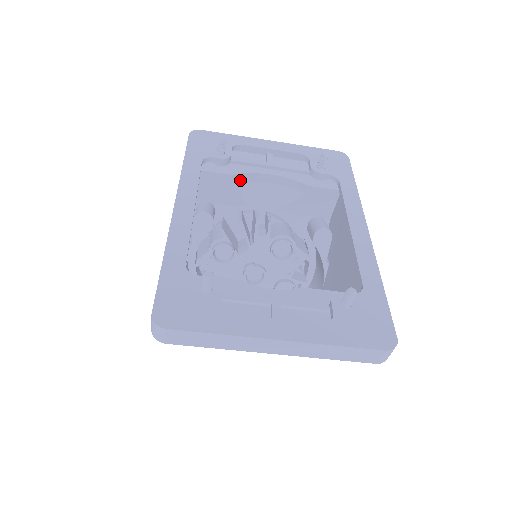
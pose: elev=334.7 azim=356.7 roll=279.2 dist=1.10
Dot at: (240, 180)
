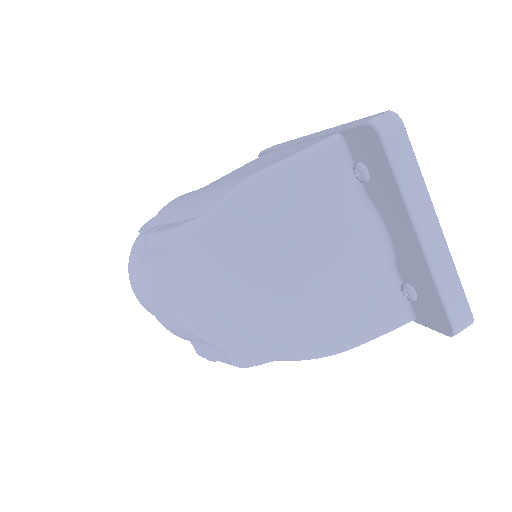
Dot at: occluded
